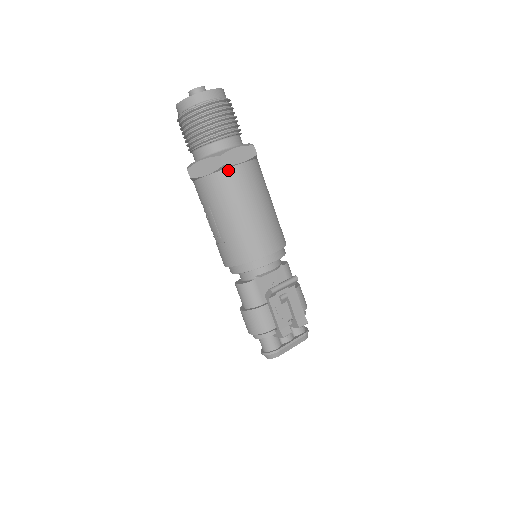
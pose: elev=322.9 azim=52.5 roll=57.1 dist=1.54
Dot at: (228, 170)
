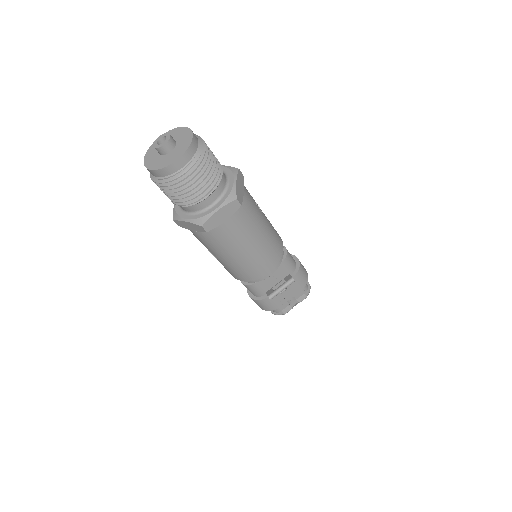
Dot at: (213, 230)
